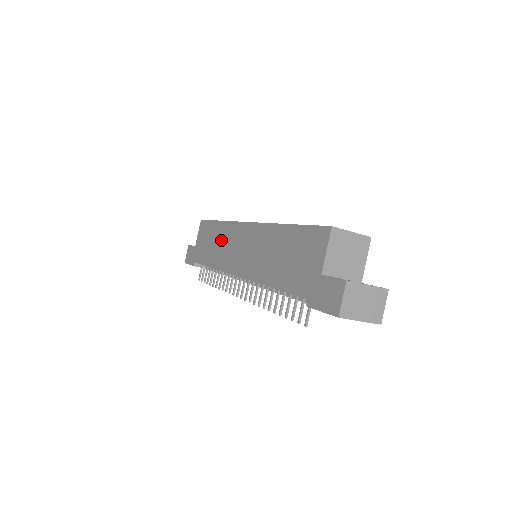
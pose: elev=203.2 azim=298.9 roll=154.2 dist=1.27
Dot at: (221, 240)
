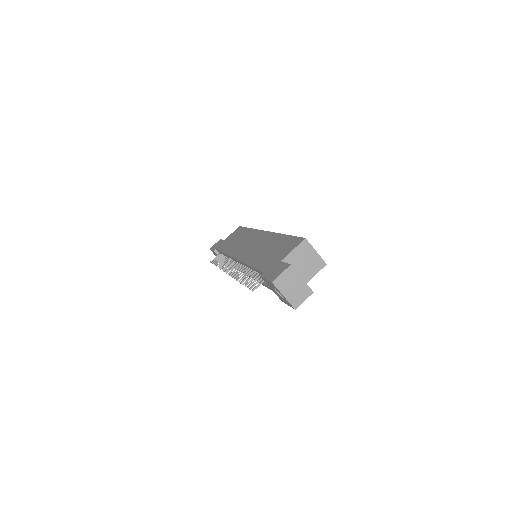
Dot at: (242, 238)
